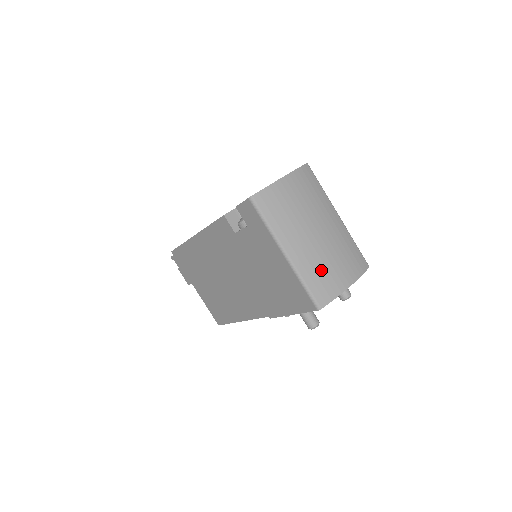
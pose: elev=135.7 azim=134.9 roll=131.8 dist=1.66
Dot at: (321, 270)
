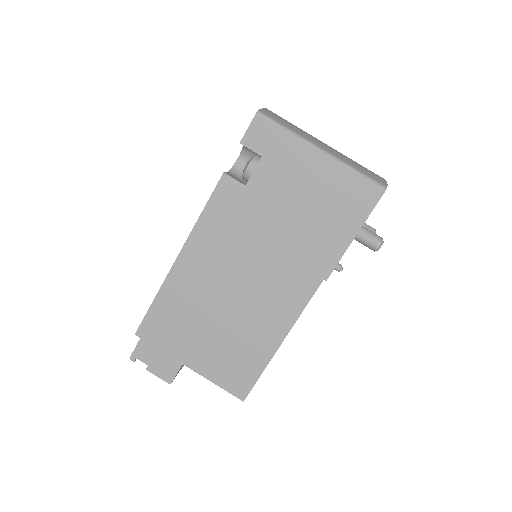
Dot at: (357, 164)
